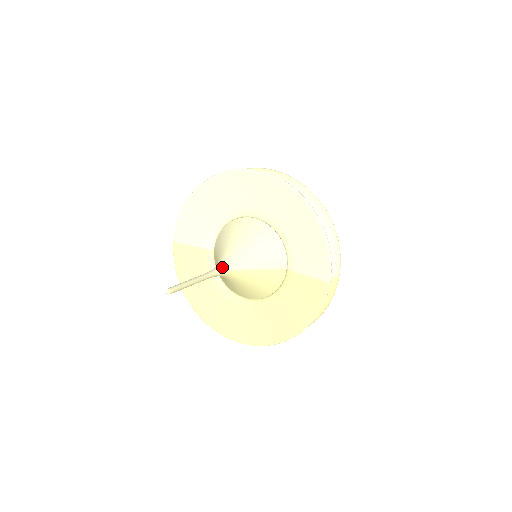
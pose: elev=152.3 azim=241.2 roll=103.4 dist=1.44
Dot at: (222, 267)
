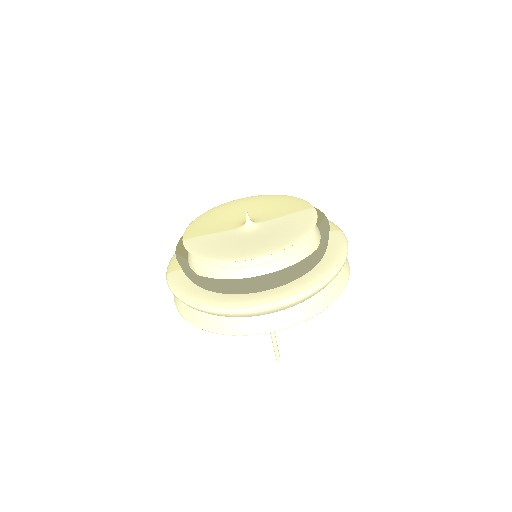
Dot at: occluded
